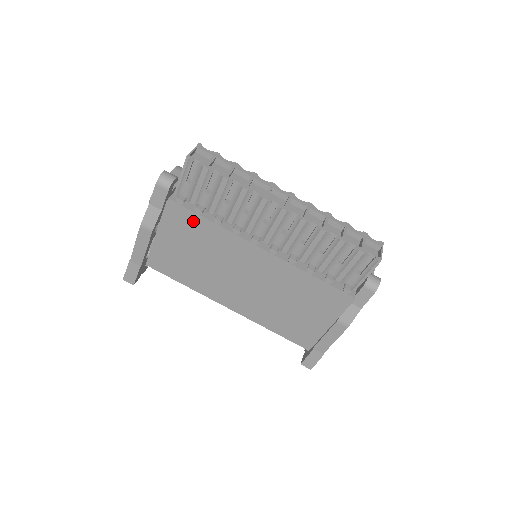
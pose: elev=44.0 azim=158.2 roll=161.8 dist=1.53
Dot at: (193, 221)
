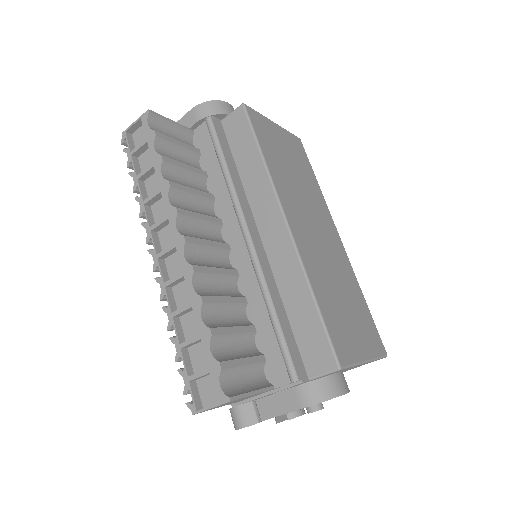
Dot at: occluded
